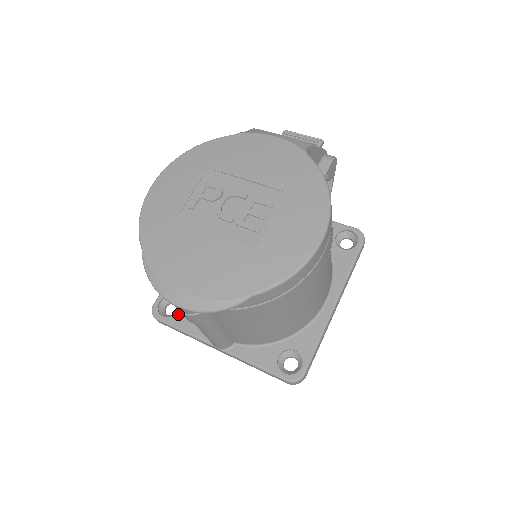
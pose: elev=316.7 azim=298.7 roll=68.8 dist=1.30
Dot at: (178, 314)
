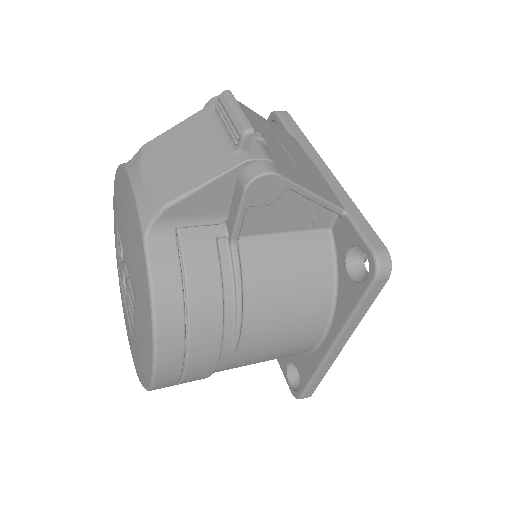
Dot at: occluded
